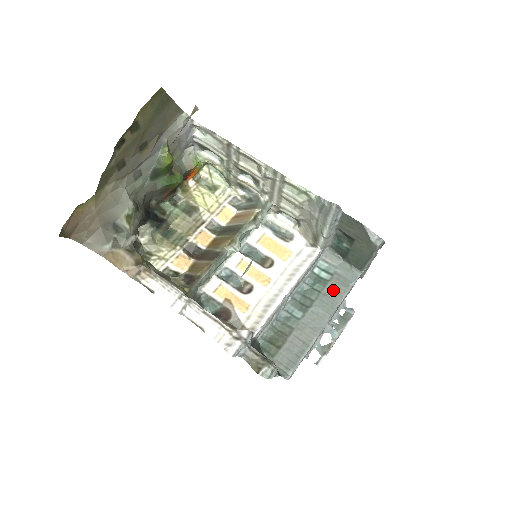
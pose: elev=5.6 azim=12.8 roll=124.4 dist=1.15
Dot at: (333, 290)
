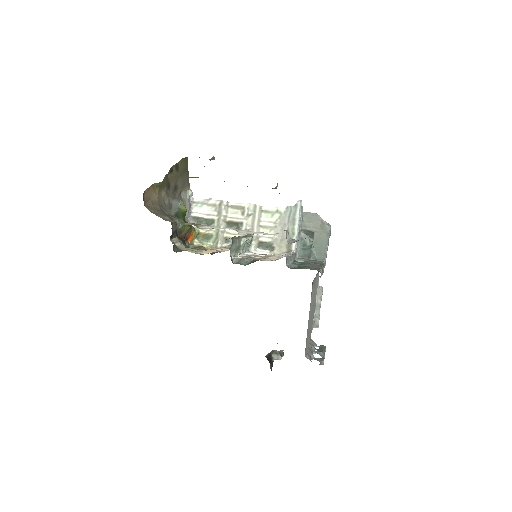
Dot at: (315, 262)
